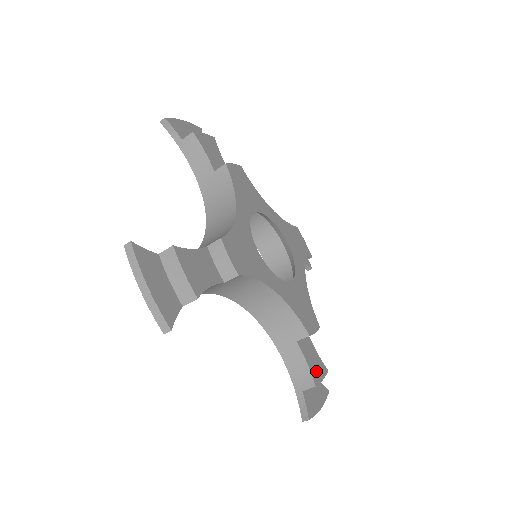
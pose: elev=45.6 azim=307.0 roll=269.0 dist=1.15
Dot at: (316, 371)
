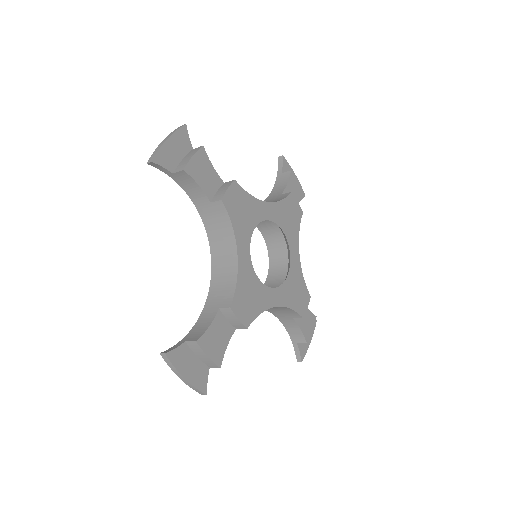
Dot at: (307, 328)
